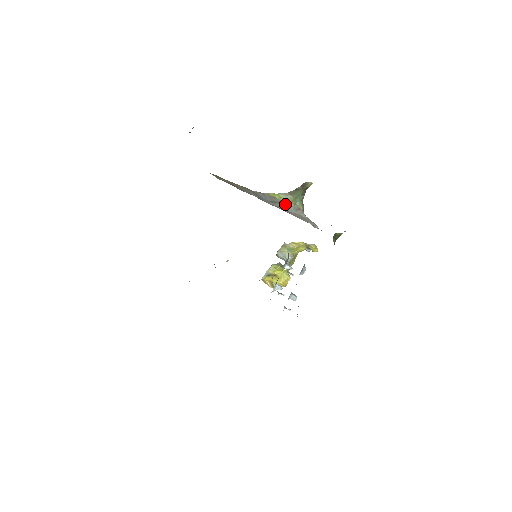
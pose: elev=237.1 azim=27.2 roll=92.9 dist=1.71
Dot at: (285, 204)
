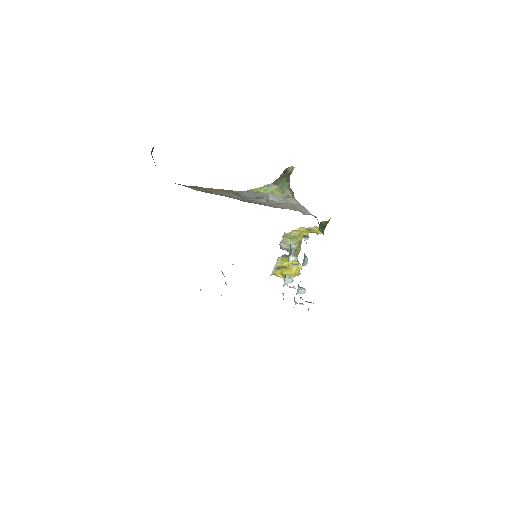
Dot at: (272, 196)
